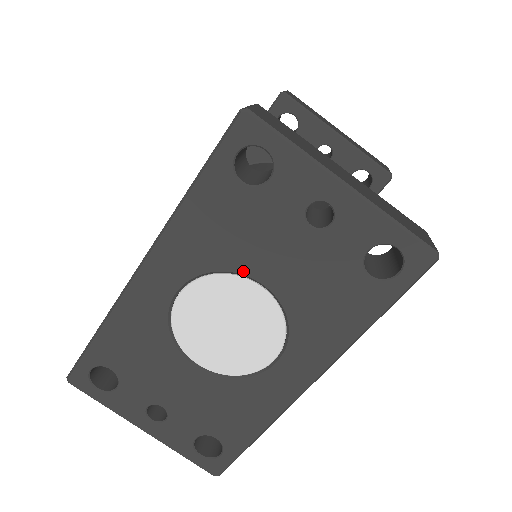
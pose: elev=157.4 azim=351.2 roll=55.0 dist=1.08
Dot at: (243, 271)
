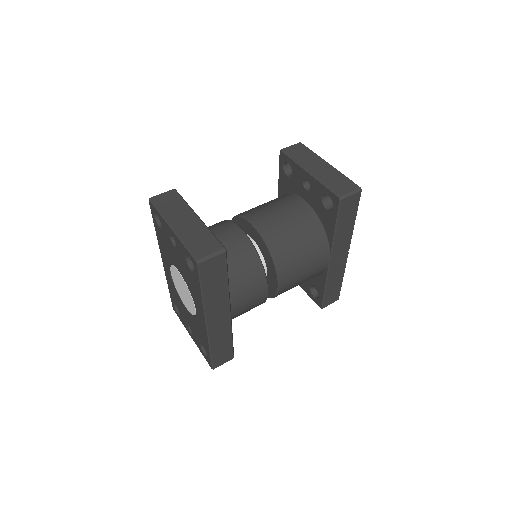
Dot at: (174, 264)
